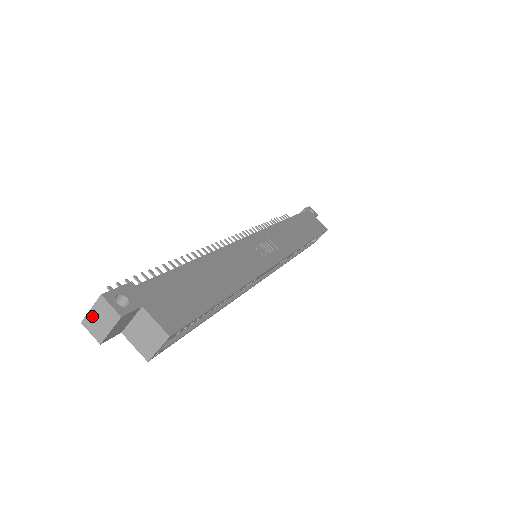
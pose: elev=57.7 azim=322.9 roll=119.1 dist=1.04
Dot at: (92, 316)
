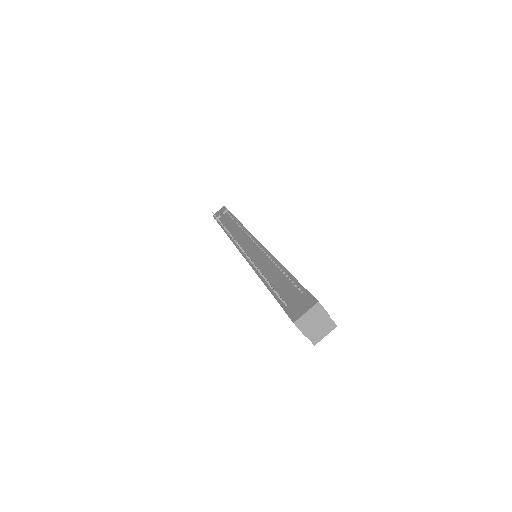
Dot at: (306, 317)
